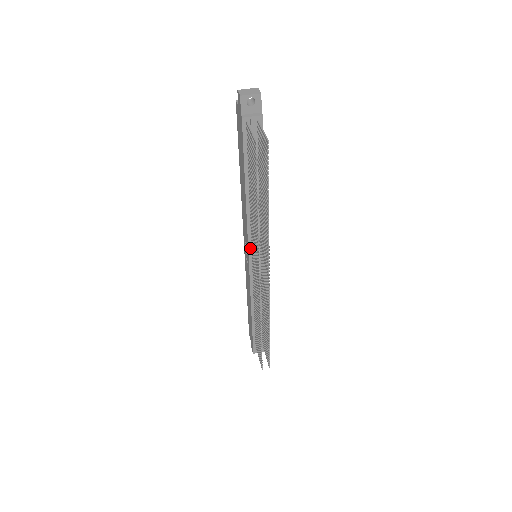
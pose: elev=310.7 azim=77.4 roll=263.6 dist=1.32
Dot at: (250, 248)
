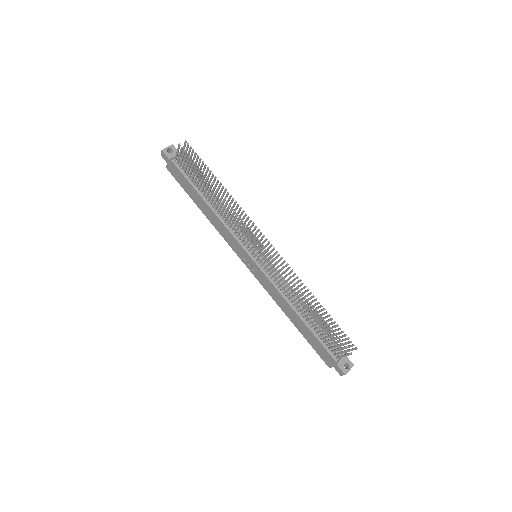
Dot at: (245, 248)
